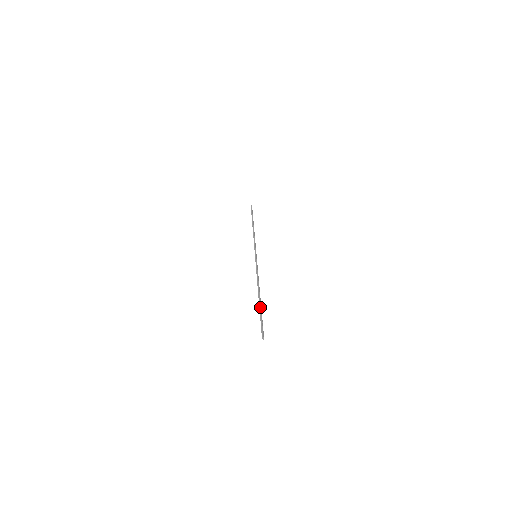
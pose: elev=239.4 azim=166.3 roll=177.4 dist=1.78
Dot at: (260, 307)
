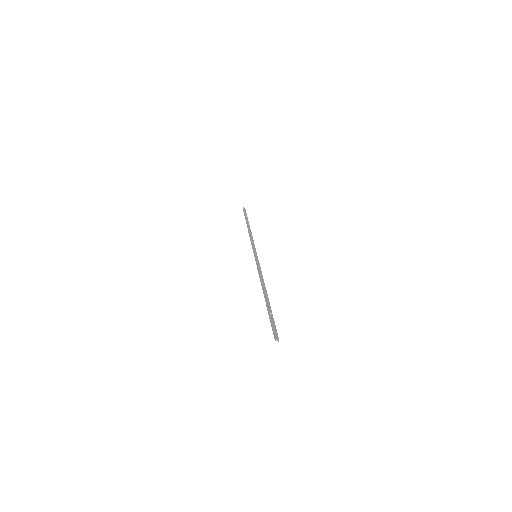
Dot at: (267, 309)
